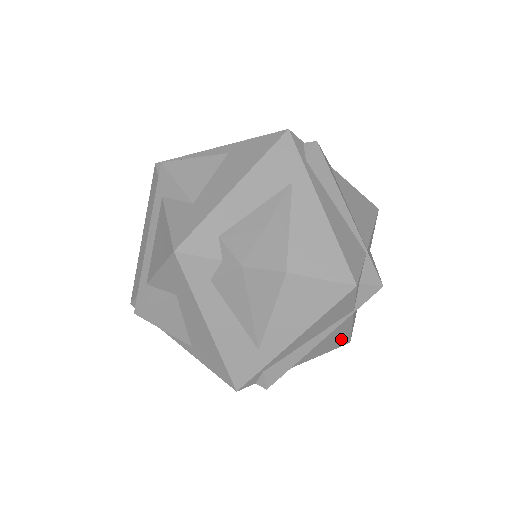
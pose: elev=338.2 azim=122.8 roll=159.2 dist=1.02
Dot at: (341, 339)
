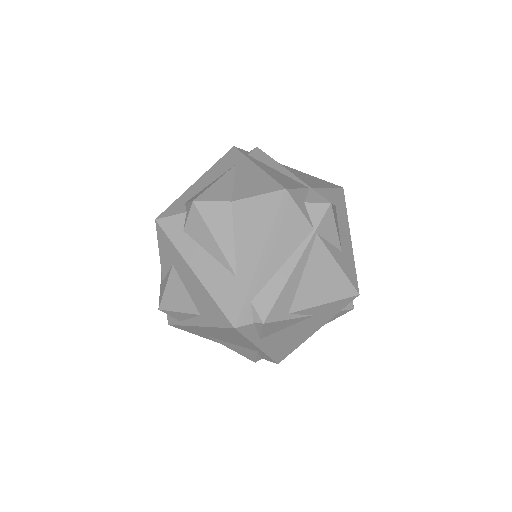
Dot at: (337, 281)
